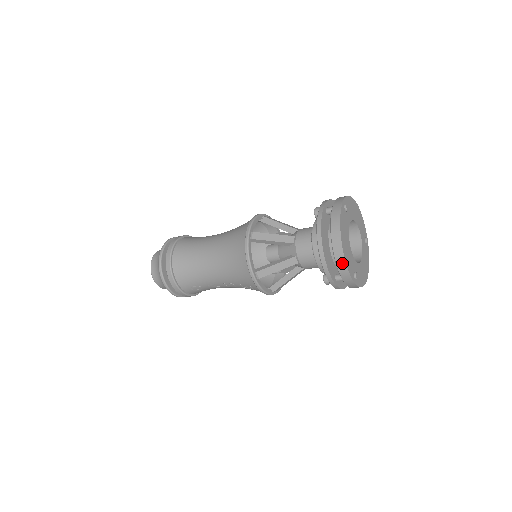
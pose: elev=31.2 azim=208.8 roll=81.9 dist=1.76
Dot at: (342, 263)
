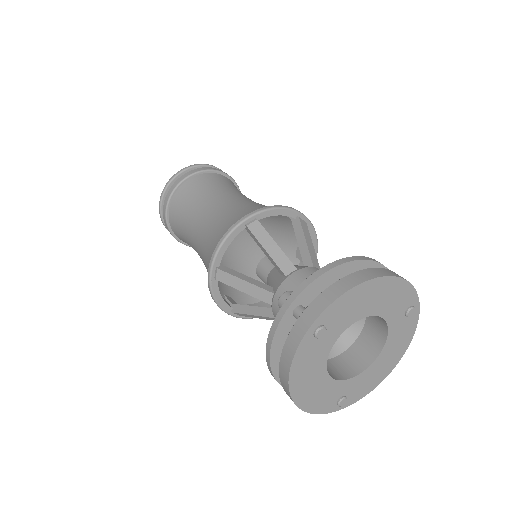
Dot at: occluded
